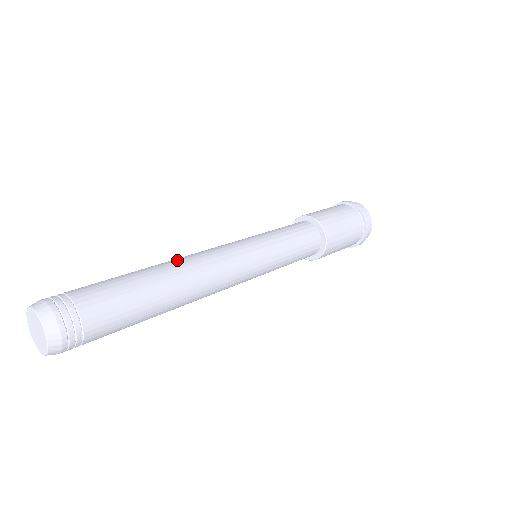
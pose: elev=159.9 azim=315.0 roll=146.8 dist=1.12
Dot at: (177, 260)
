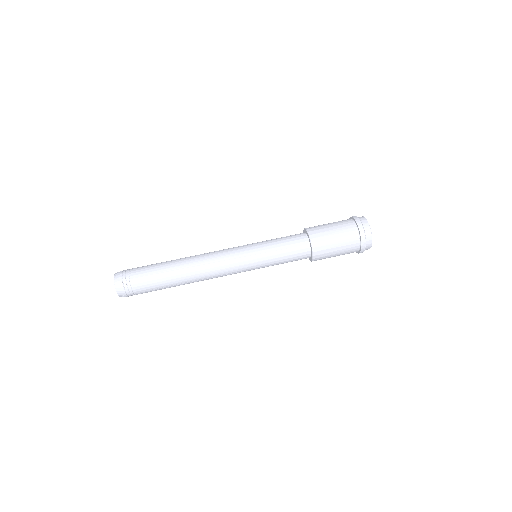
Dot at: (193, 258)
